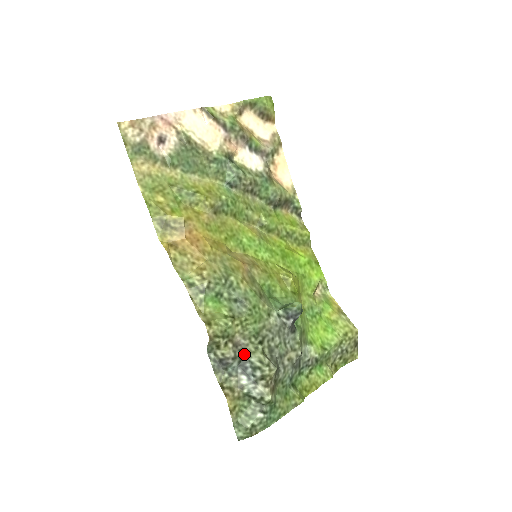
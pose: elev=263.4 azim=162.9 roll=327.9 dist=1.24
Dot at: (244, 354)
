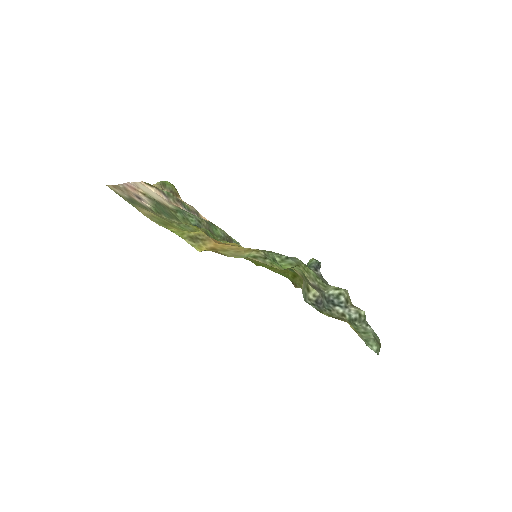
Dot at: (323, 292)
